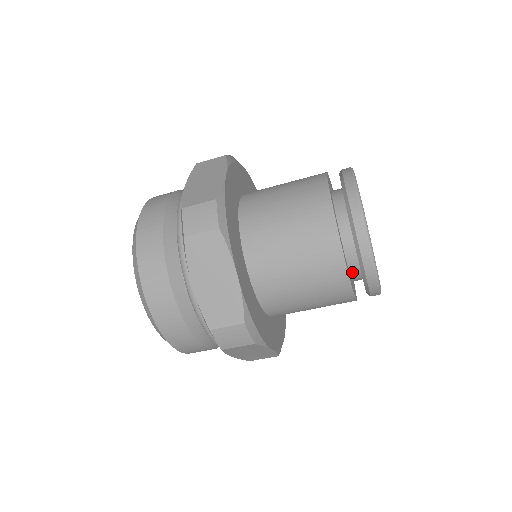
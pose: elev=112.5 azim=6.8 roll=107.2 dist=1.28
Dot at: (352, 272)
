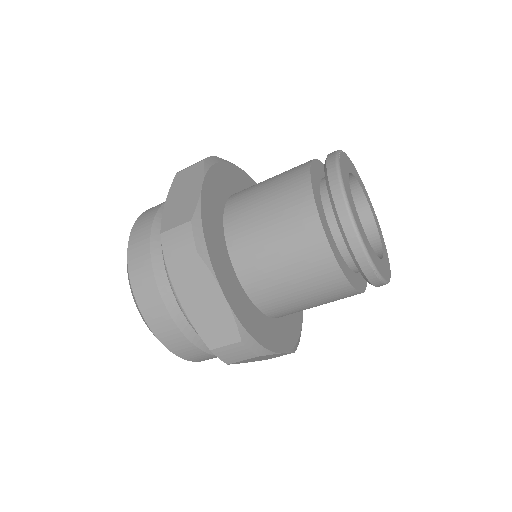
Dot at: (352, 267)
